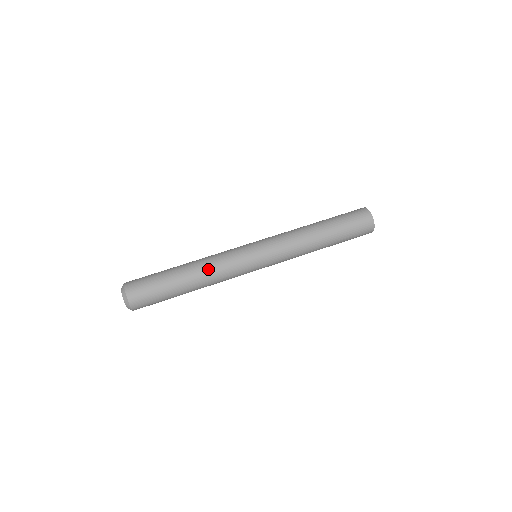
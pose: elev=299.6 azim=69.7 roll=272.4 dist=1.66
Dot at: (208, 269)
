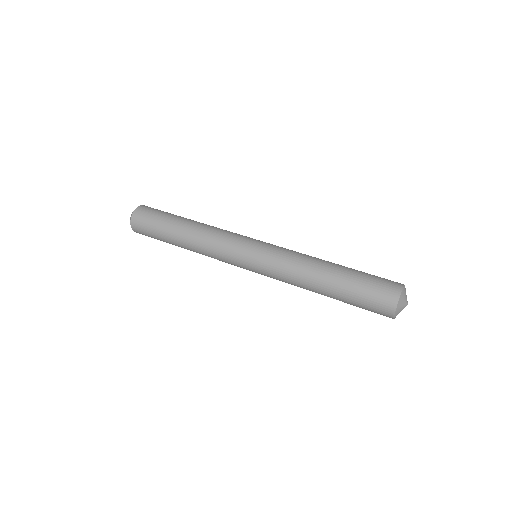
Dot at: (212, 226)
